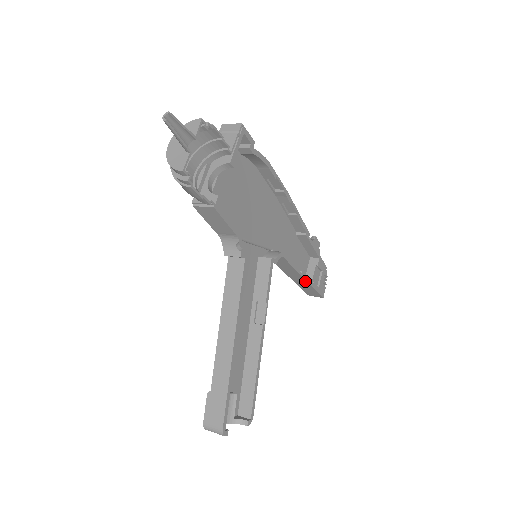
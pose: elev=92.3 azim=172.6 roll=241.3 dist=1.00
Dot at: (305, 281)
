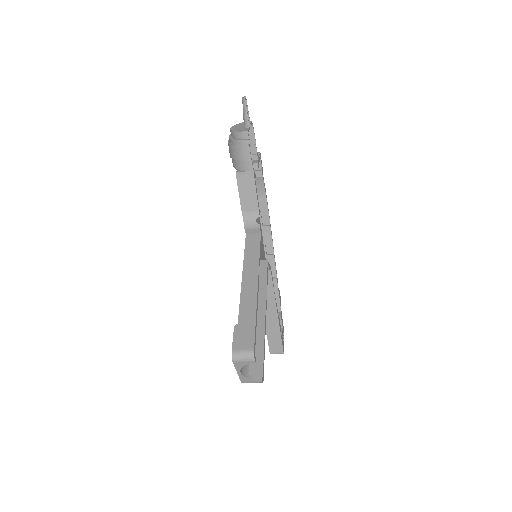
Dot at: (276, 318)
